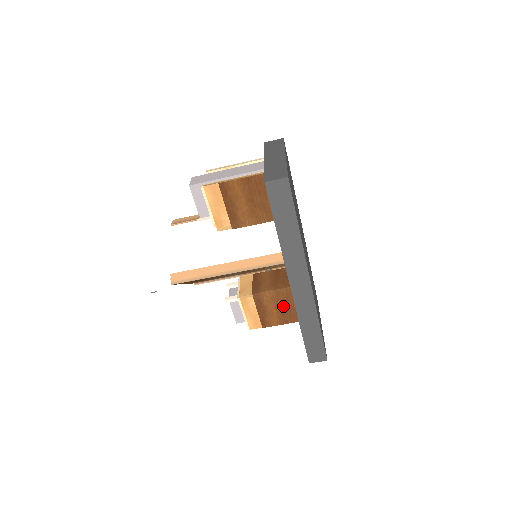
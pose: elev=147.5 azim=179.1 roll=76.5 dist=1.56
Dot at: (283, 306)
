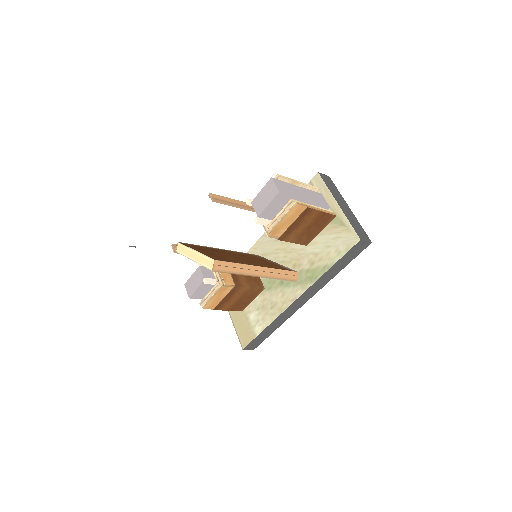
Dot at: (243, 299)
